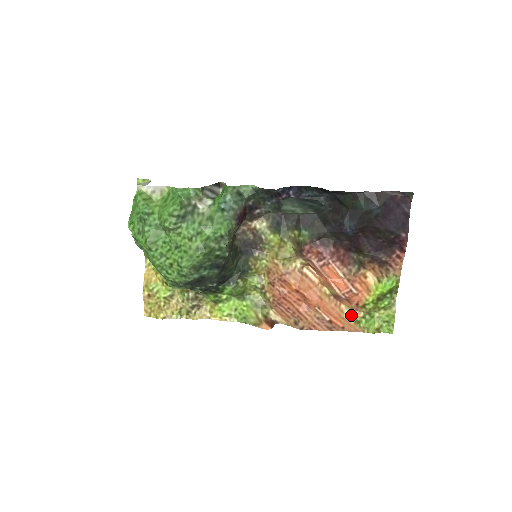
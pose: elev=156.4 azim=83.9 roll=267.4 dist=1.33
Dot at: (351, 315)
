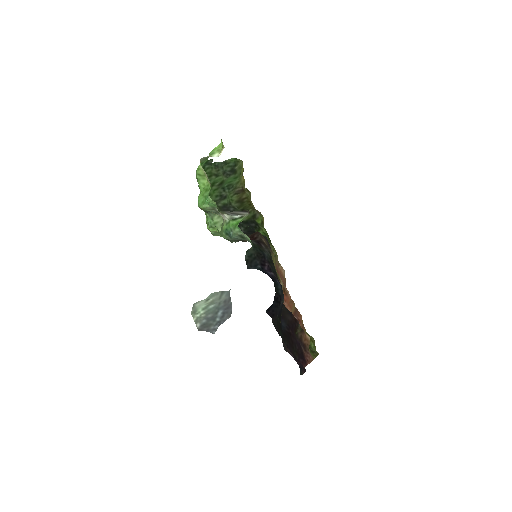
Dot at: occluded
